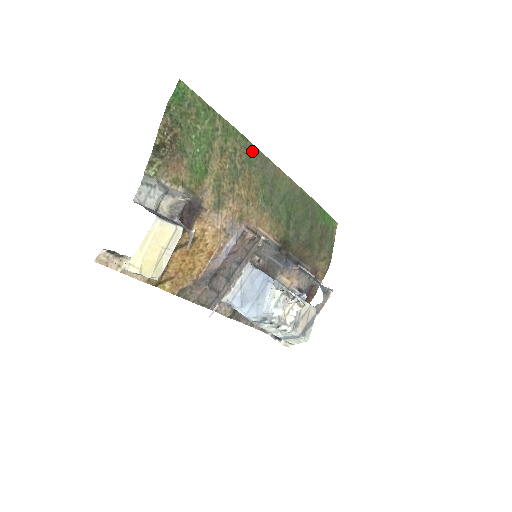
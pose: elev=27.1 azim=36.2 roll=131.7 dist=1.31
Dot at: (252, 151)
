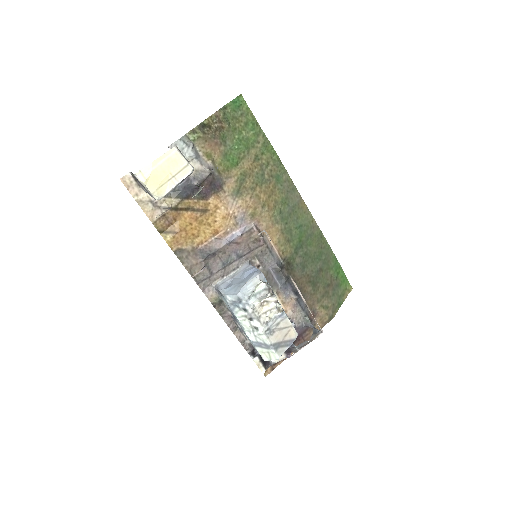
Dot at: (283, 174)
